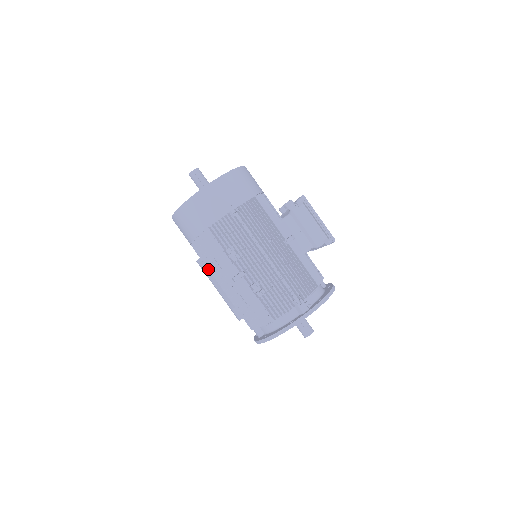
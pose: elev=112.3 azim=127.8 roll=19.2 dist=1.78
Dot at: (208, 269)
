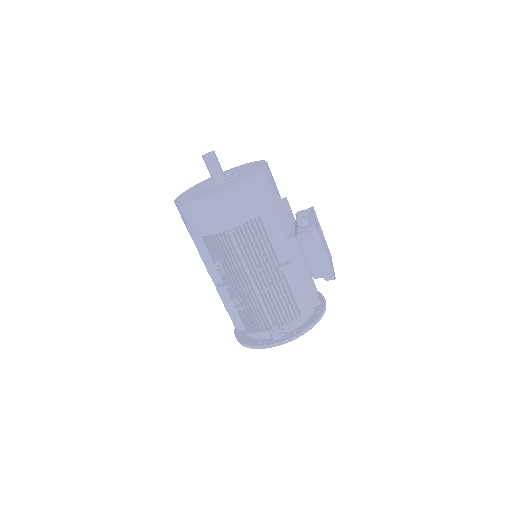
Dot at: occluded
